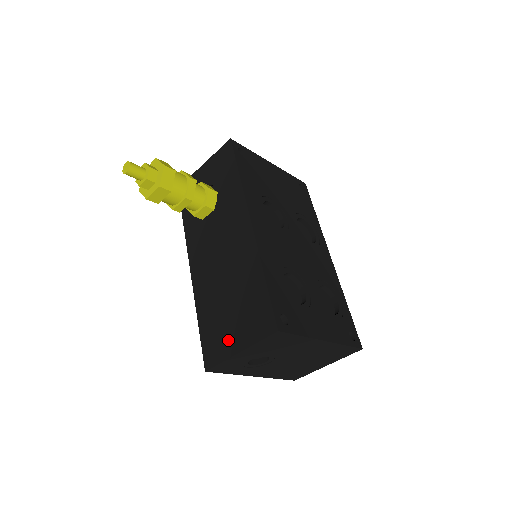
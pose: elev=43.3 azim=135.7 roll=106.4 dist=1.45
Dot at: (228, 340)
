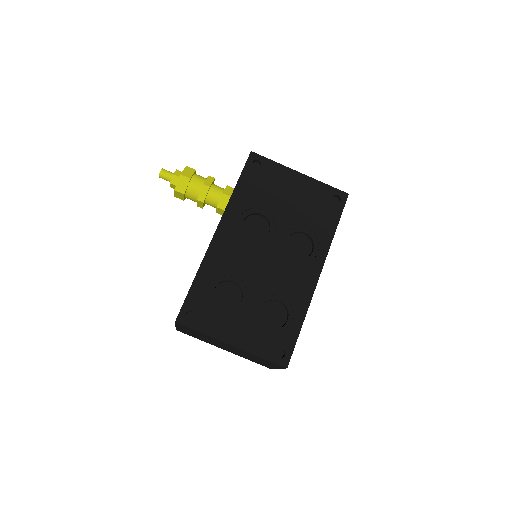
Dot at: occluded
